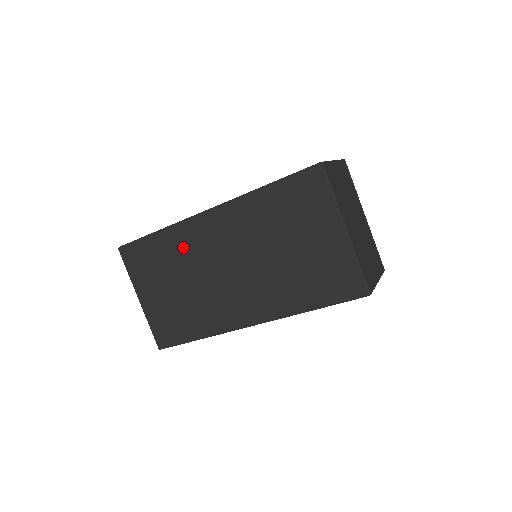
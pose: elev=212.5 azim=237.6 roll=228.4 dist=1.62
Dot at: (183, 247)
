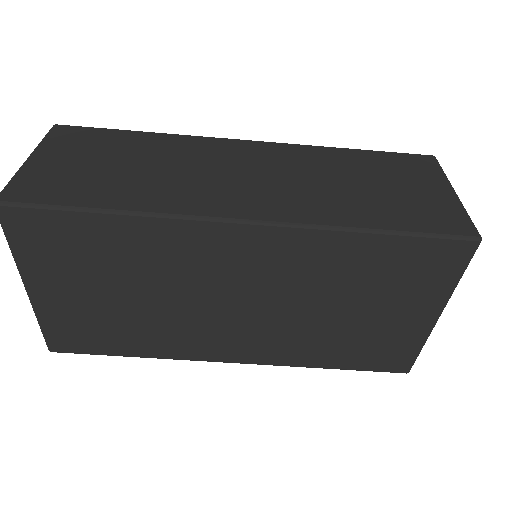
Dot at: (163, 253)
